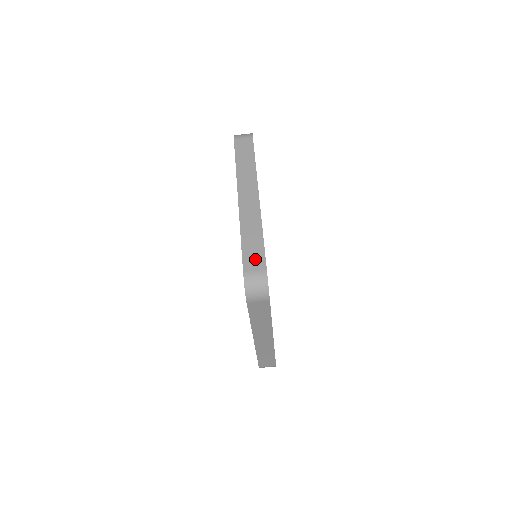
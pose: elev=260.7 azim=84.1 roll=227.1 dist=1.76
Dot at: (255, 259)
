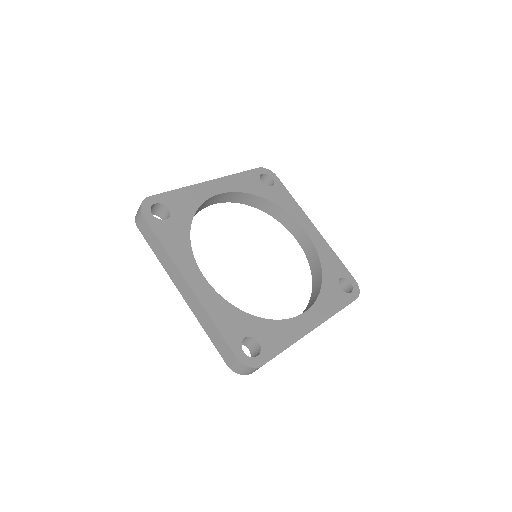
Dot at: (225, 351)
